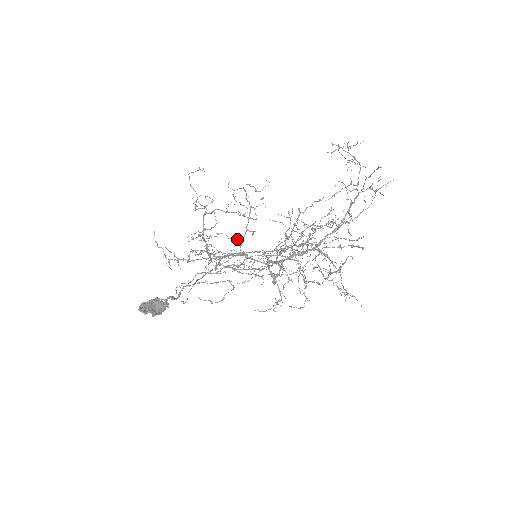
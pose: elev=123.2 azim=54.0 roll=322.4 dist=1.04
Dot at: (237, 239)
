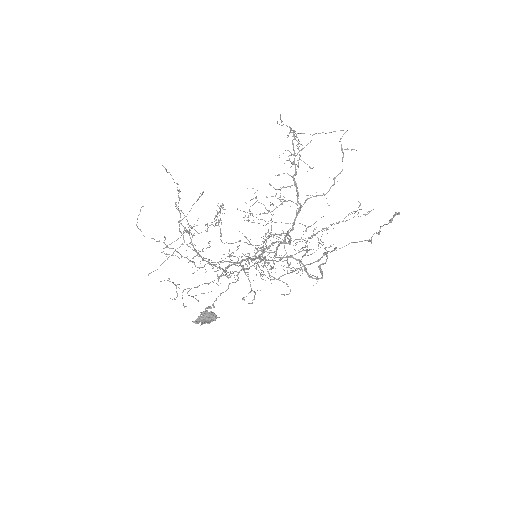
Dot at: occluded
